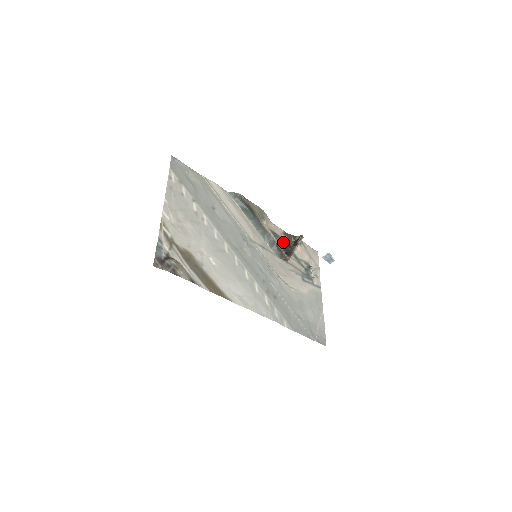
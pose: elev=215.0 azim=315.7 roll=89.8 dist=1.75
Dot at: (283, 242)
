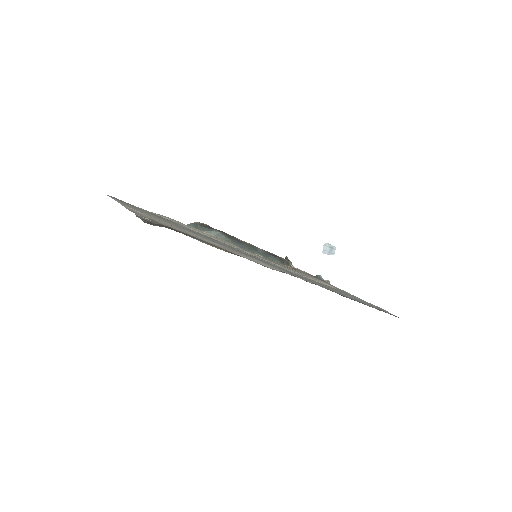
Dot at: occluded
